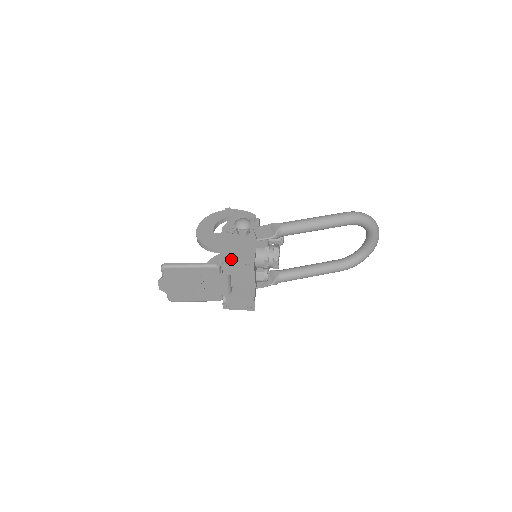
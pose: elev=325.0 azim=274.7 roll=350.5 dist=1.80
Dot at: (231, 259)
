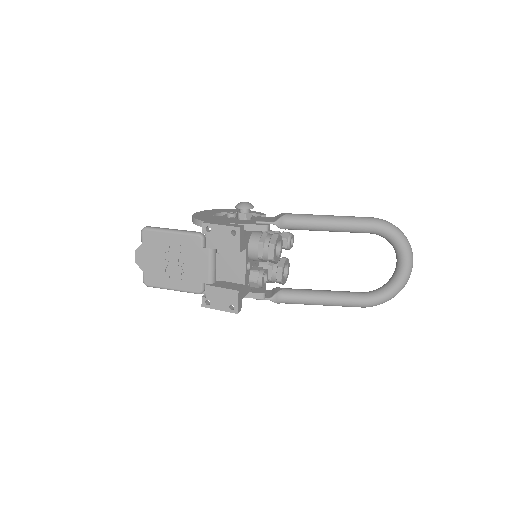
Dot at: (216, 224)
